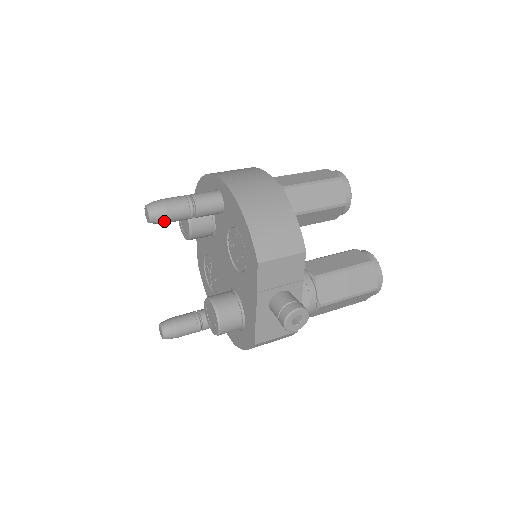
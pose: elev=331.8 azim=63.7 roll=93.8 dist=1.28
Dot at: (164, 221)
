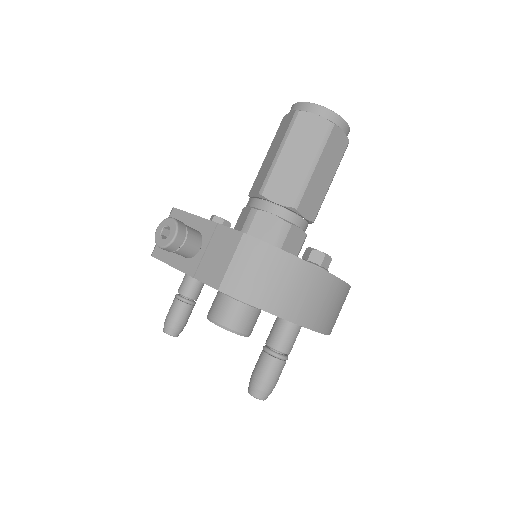
Dot at: occluded
